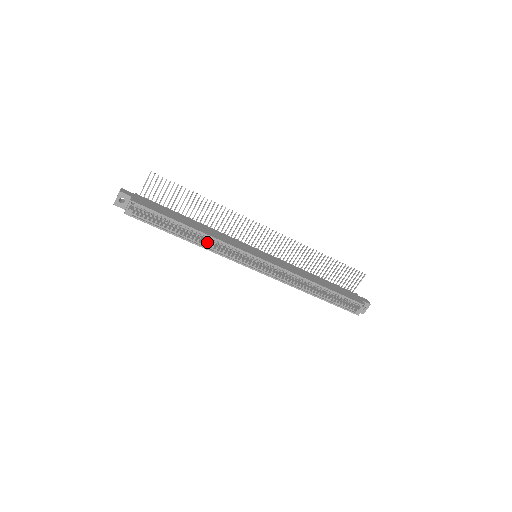
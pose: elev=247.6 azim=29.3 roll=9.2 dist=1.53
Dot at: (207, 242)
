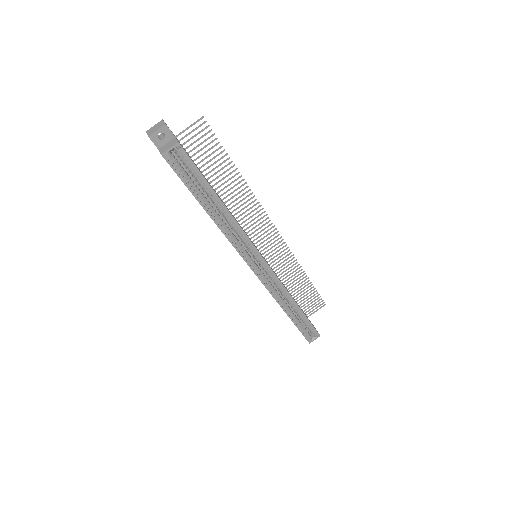
Dot at: occluded
